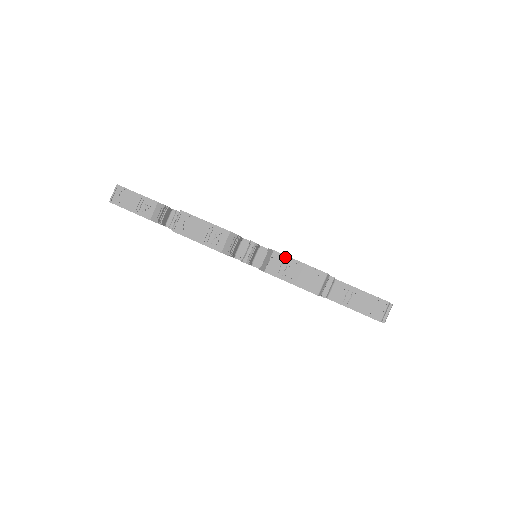
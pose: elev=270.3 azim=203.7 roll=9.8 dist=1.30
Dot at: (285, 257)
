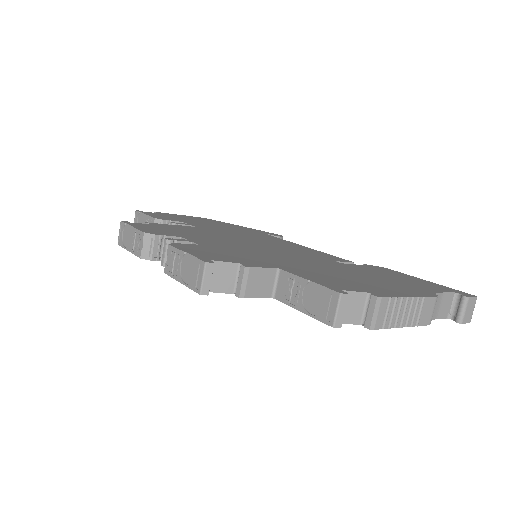
Dot at: (175, 250)
